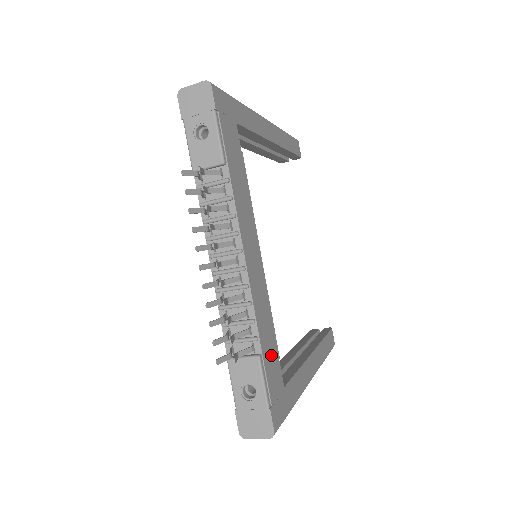
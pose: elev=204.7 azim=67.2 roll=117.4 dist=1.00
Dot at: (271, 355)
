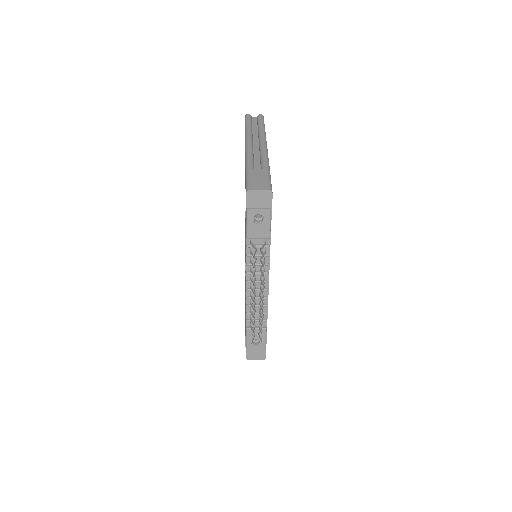
Dot at: occluded
